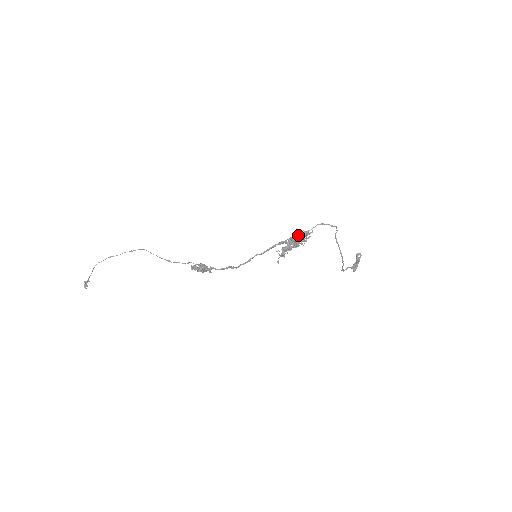
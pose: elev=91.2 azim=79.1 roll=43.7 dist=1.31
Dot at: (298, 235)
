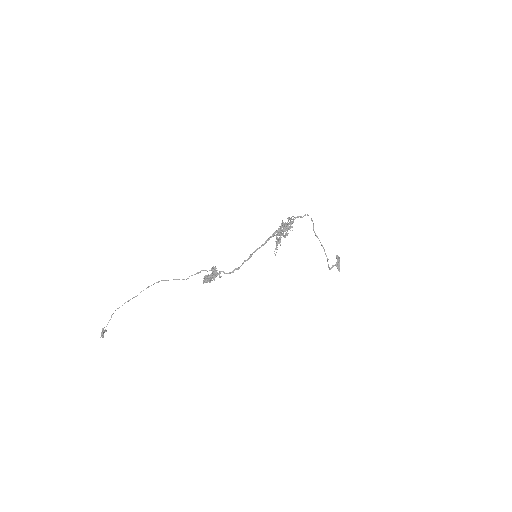
Dot at: (285, 222)
